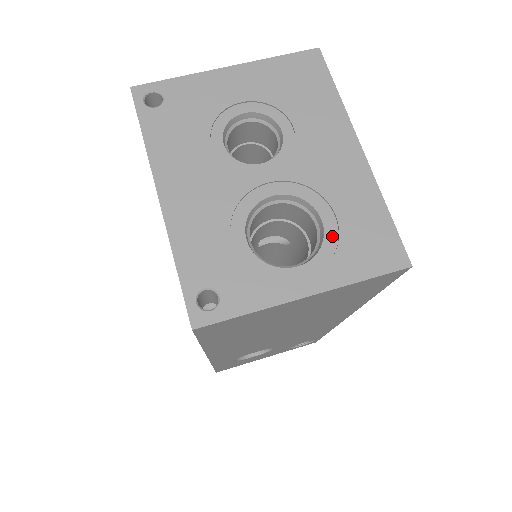
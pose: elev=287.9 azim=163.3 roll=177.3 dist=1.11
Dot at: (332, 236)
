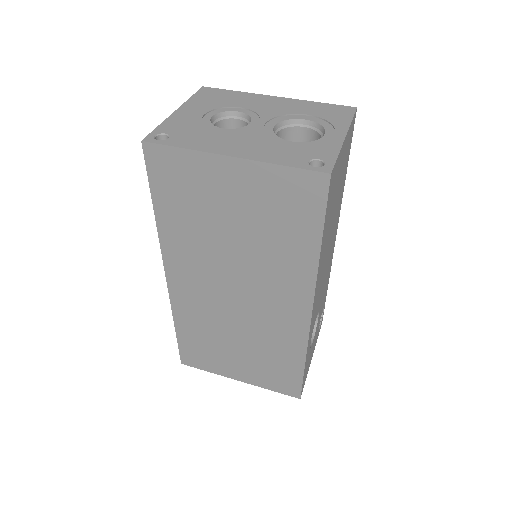
Dot at: (318, 120)
